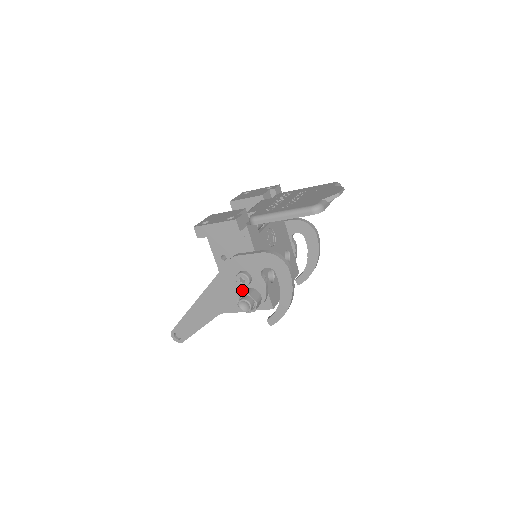
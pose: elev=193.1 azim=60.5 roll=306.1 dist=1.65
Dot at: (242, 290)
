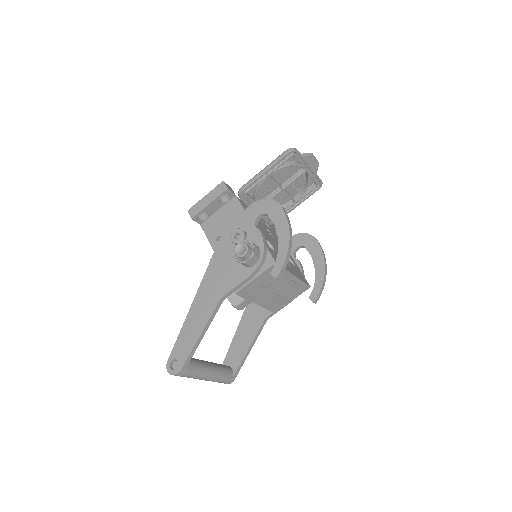
Dot at: occluded
